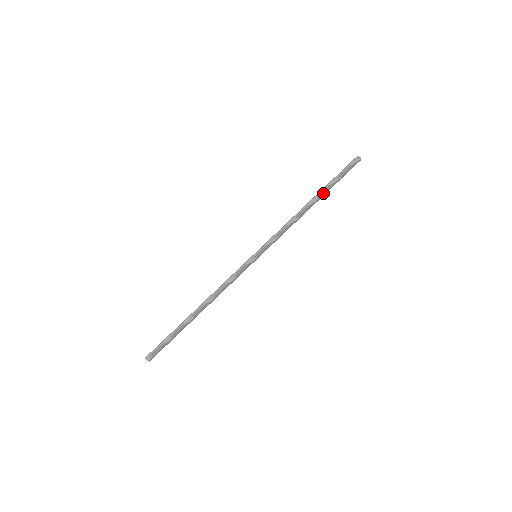
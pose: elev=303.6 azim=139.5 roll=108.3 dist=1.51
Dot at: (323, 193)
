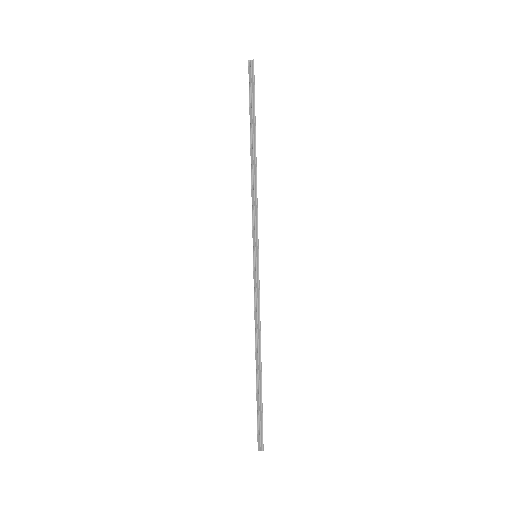
Dot at: (255, 132)
